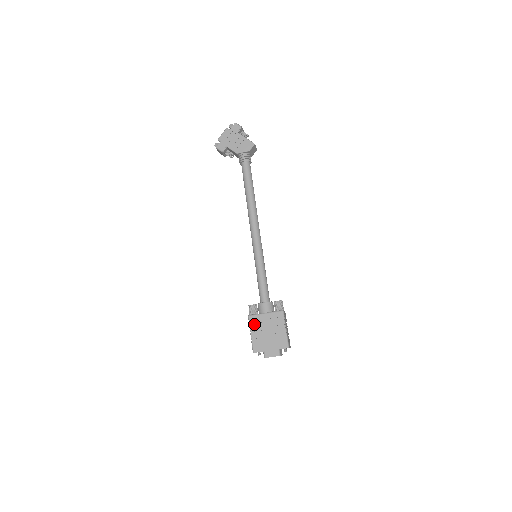
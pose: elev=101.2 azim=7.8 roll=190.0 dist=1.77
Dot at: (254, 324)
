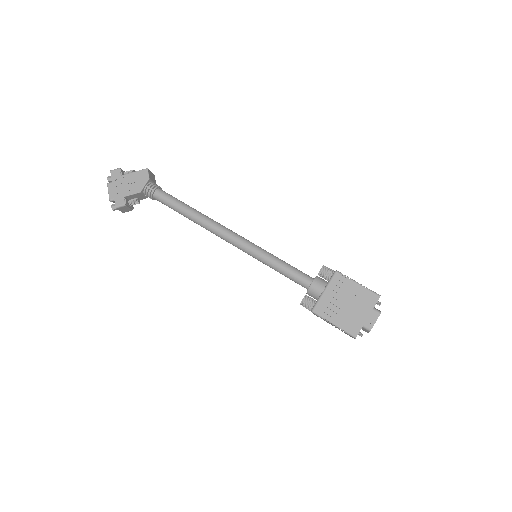
Dot at: (325, 312)
